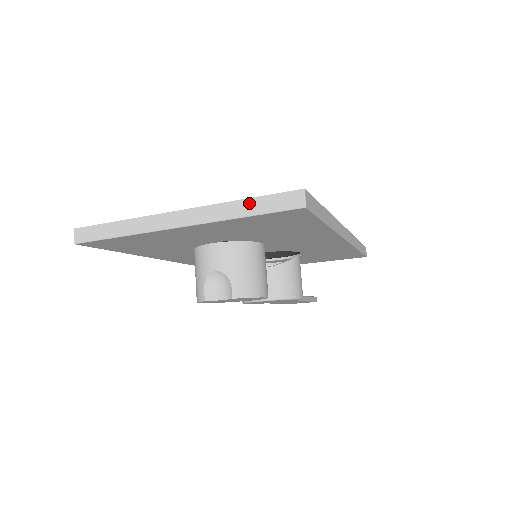
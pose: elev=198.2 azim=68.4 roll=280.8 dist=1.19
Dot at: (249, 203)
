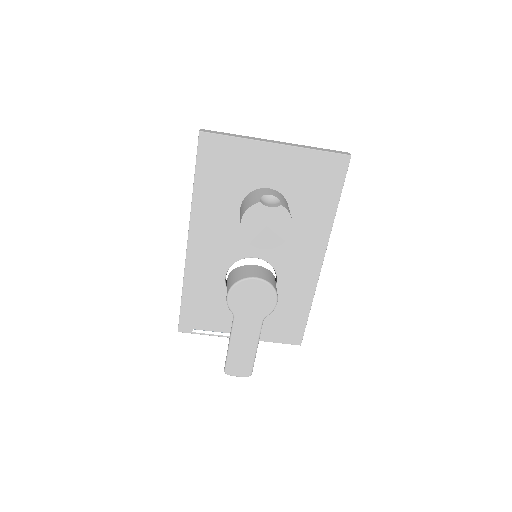
Dot at: (320, 148)
